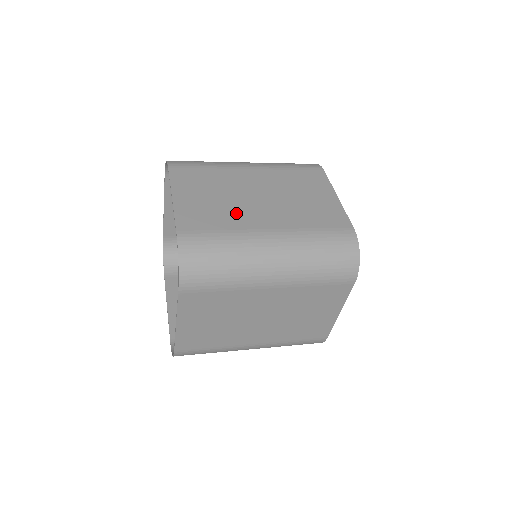
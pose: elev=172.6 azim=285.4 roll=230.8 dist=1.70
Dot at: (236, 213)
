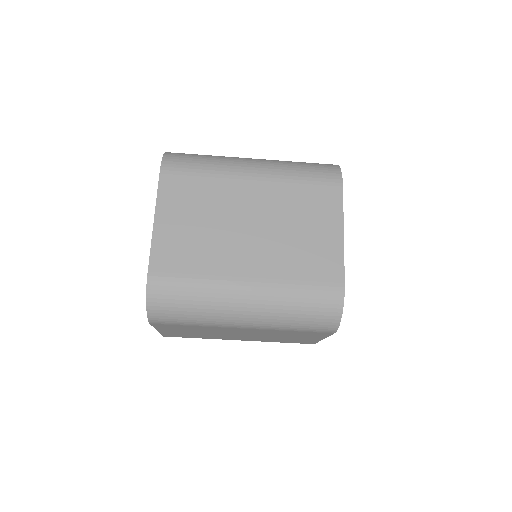
Dot at: occluded
